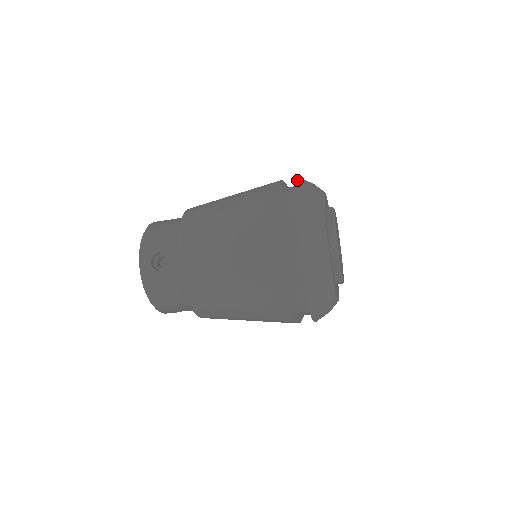
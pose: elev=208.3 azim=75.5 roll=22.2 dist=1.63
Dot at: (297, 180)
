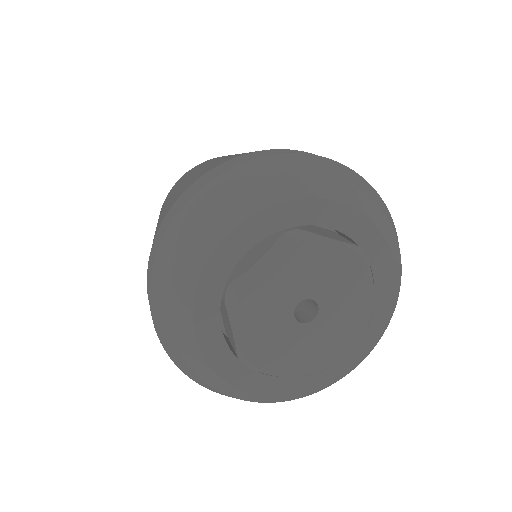
Dot at: (262, 156)
